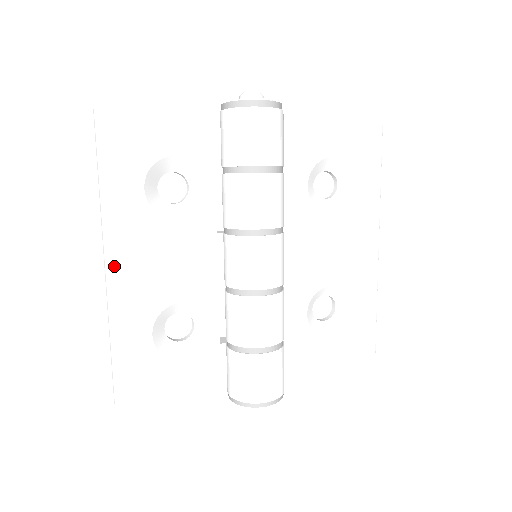
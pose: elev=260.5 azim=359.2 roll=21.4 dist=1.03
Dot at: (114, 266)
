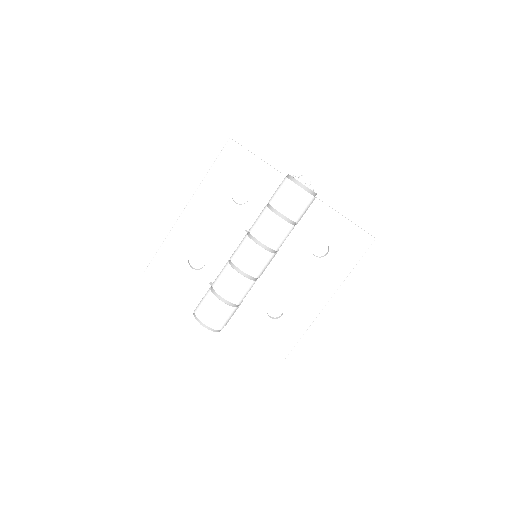
Dot at: (188, 211)
